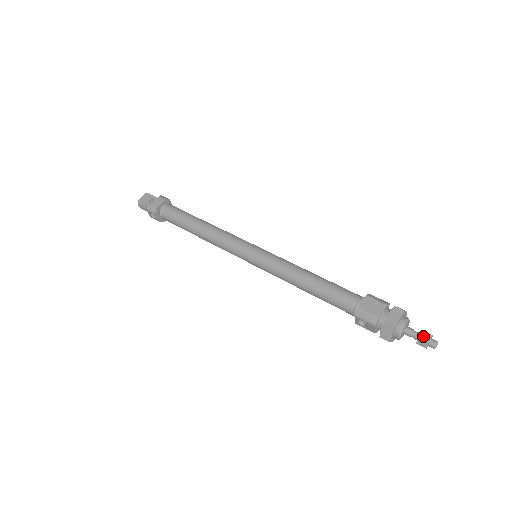
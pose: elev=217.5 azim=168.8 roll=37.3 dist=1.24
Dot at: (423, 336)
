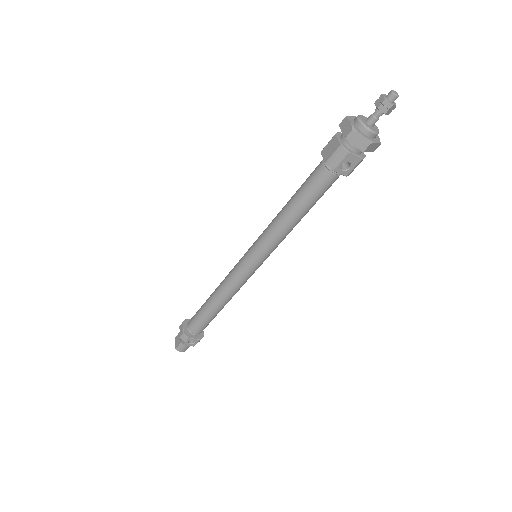
Dot at: (378, 104)
